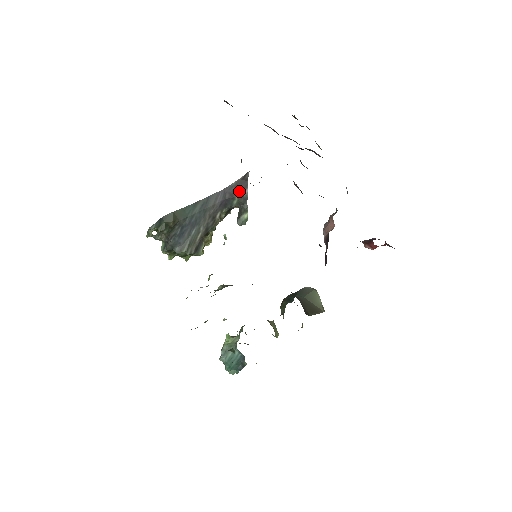
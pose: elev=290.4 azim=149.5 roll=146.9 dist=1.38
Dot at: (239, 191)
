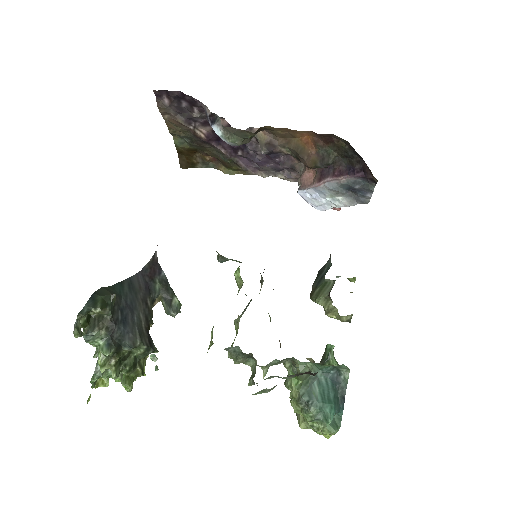
Dot at: (156, 273)
